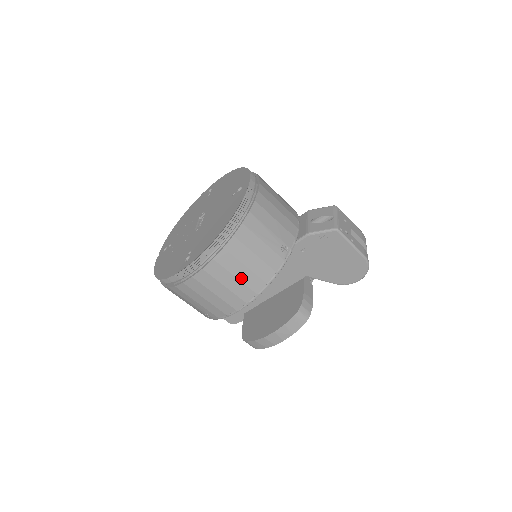
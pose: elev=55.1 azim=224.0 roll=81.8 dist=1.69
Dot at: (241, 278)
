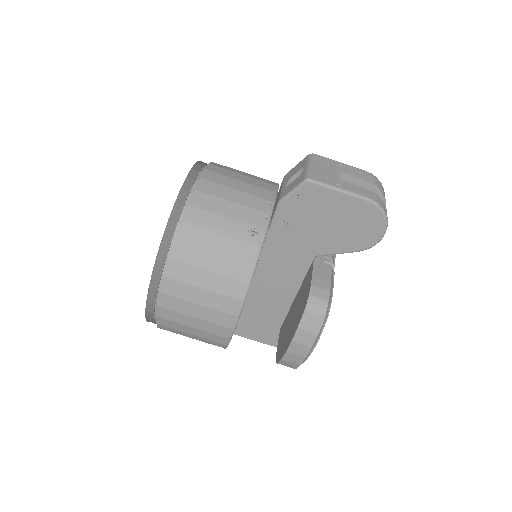
Dot at: (210, 287)
